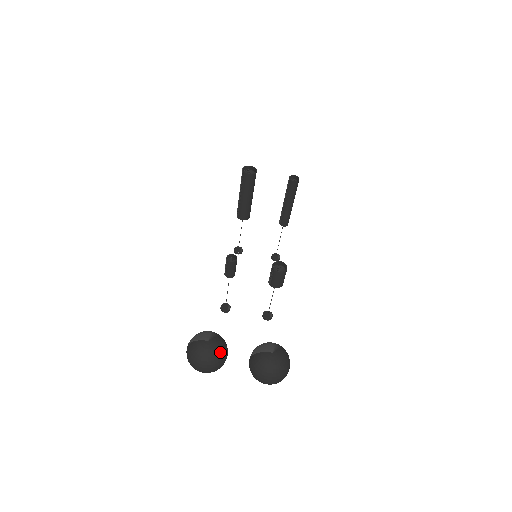
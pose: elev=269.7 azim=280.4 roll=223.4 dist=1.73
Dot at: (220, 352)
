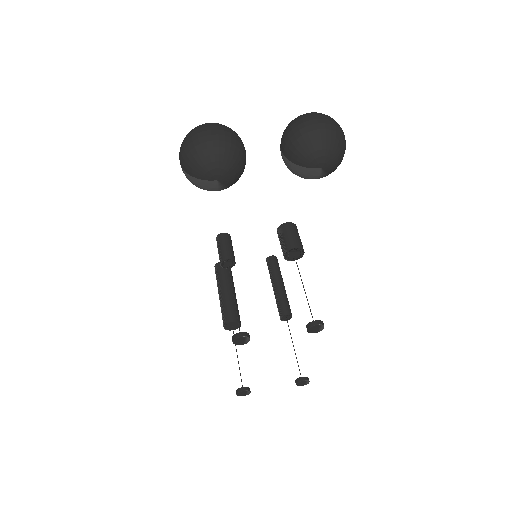
Dot at: occluded
